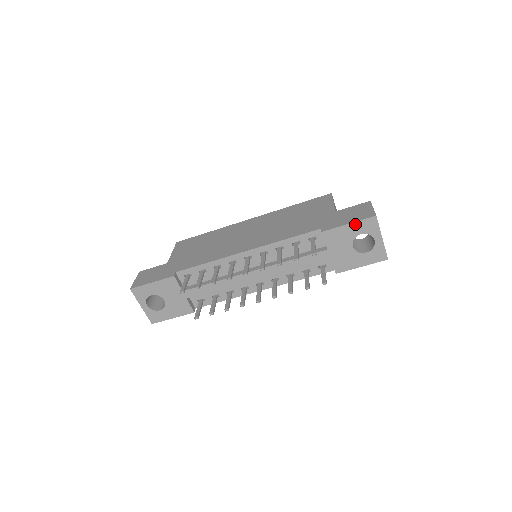
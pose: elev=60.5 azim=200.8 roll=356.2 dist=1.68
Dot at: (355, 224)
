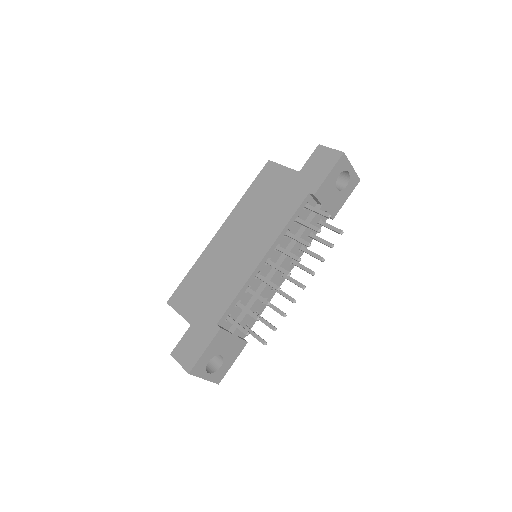
Dot at: (333, 170)
